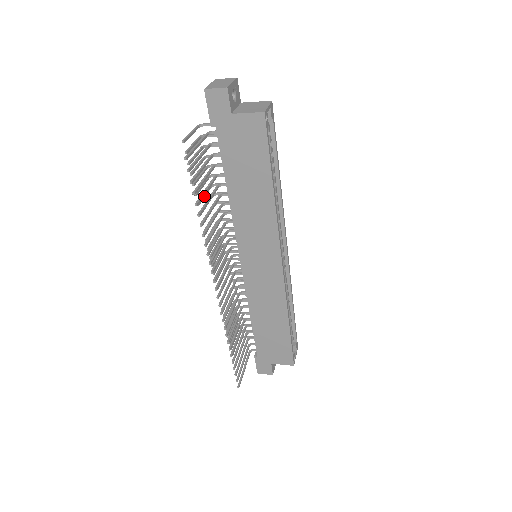
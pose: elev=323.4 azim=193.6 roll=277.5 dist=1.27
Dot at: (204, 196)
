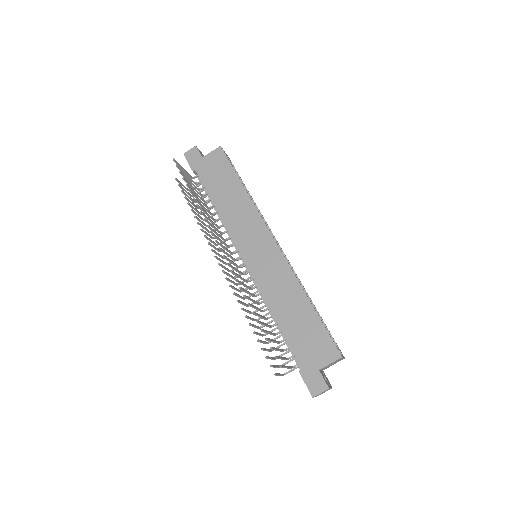
Dot at: (200, 220)
